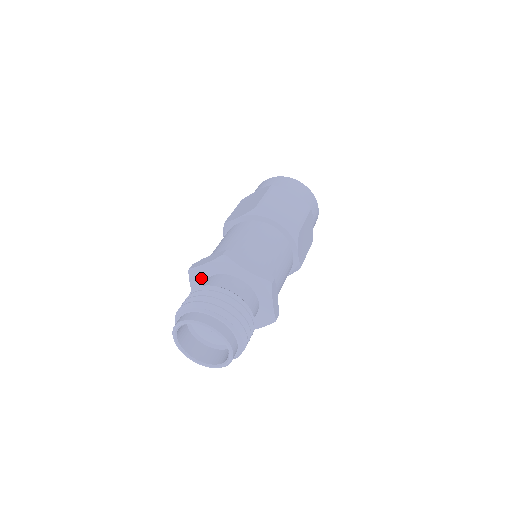
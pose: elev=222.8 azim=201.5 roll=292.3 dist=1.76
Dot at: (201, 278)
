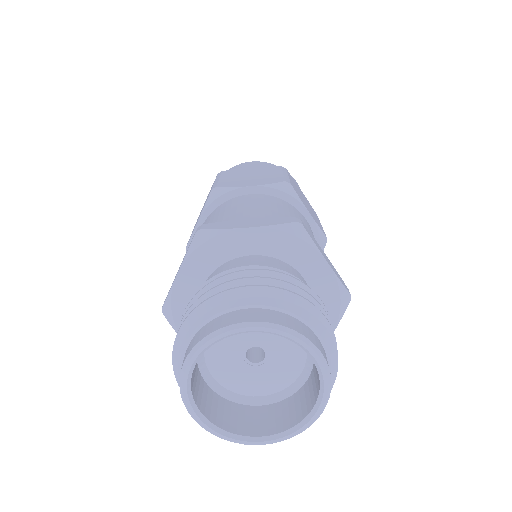
Dot at: occluded
